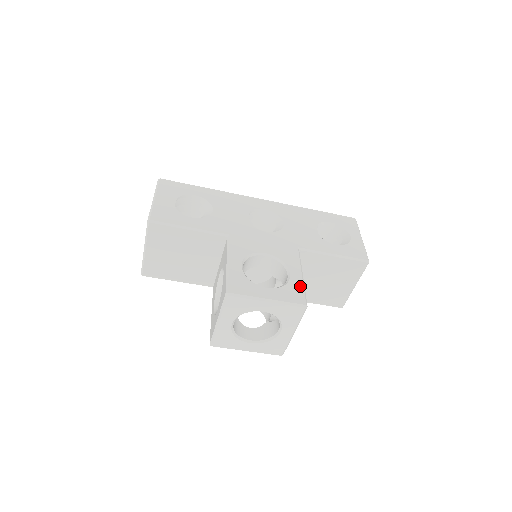
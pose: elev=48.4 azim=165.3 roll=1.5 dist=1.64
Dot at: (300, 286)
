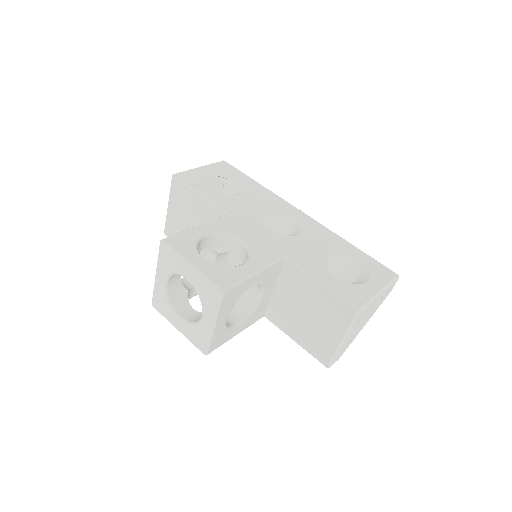
Dot at: (239, 276)
